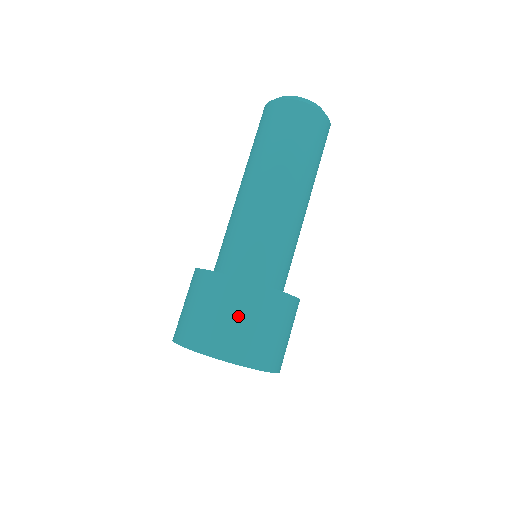
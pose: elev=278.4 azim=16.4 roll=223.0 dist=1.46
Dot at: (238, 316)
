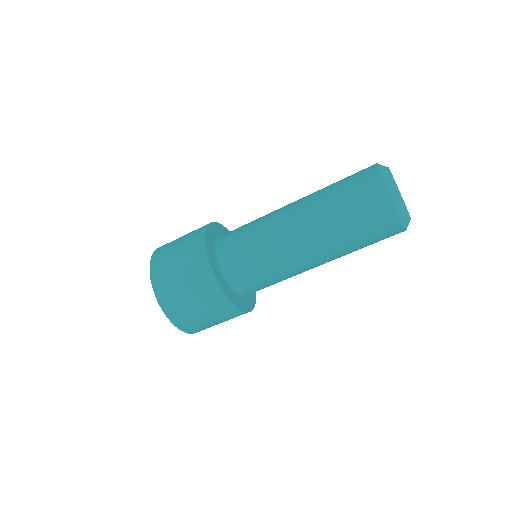
Dot at: (221, 322)
